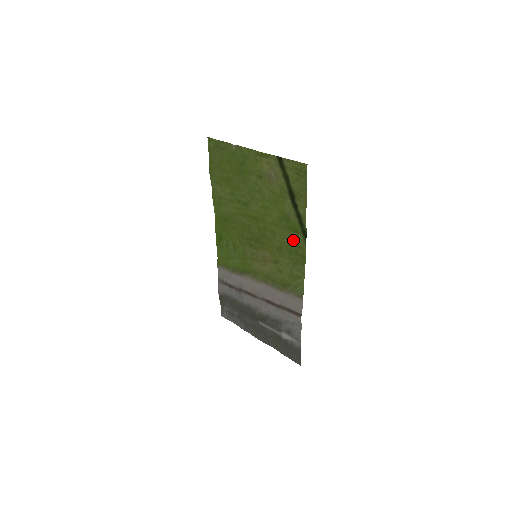
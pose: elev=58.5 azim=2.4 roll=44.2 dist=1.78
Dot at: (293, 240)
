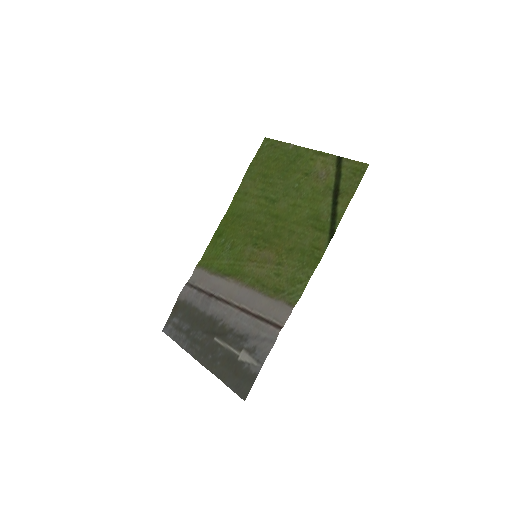
Dot at: (314, 240)
